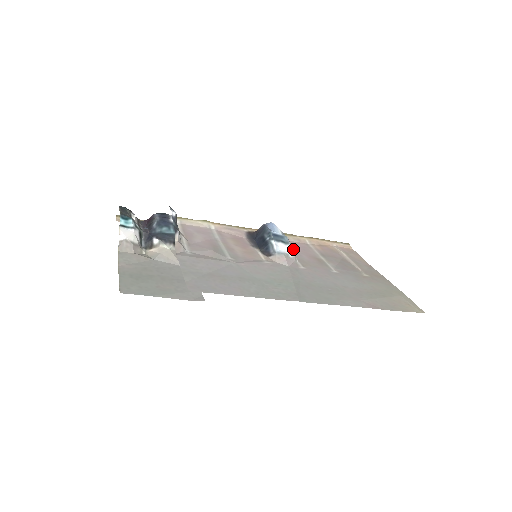
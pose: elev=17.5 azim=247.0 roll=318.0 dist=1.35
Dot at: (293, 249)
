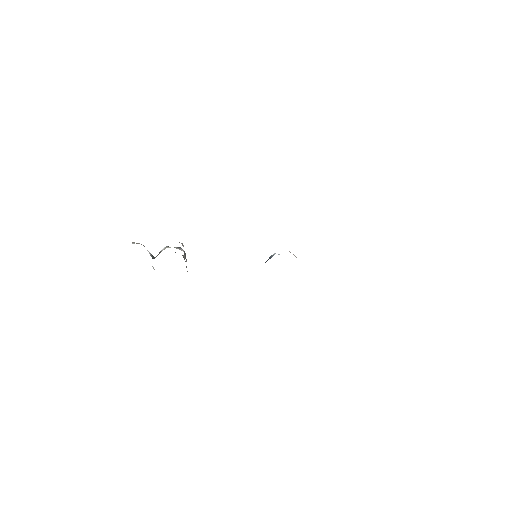
Dot at: occluded
